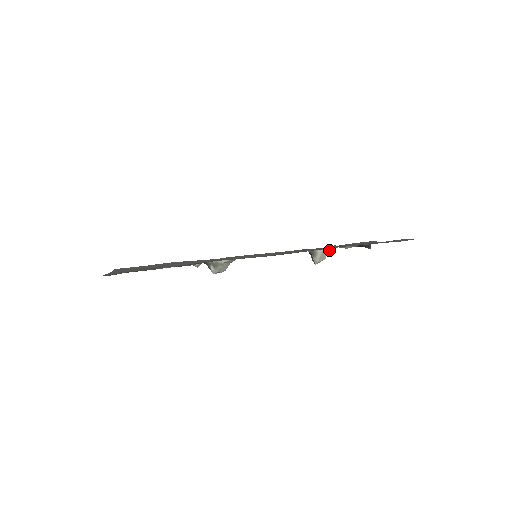
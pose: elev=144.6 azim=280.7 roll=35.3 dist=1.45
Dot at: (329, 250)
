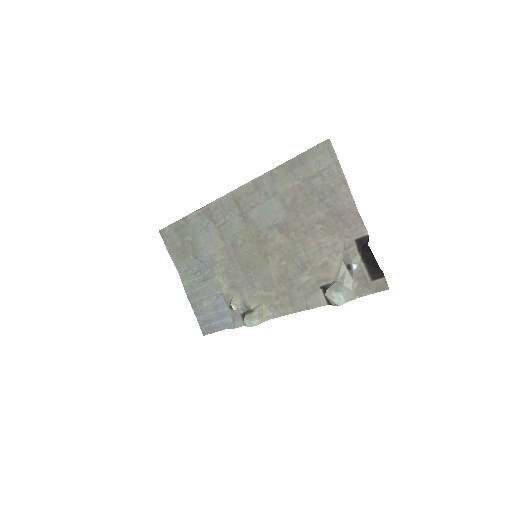
Dot at: (356, 296)
